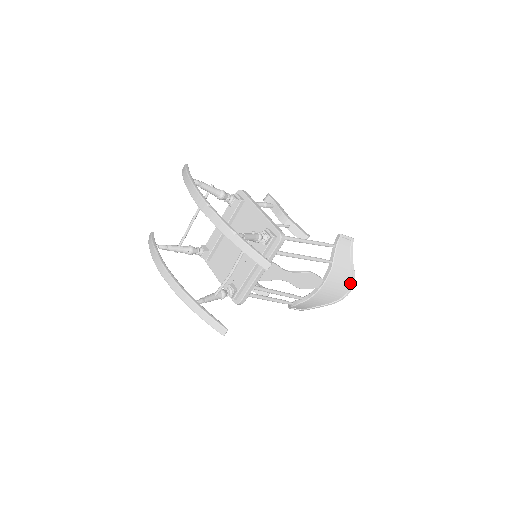
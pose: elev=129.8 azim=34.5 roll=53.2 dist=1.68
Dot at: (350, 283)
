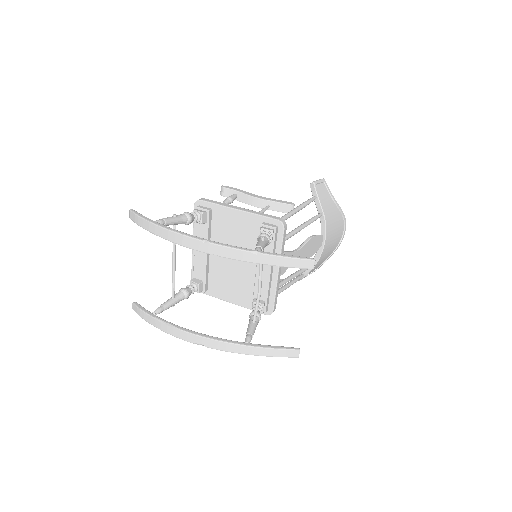
Dot at: (342, 222)
